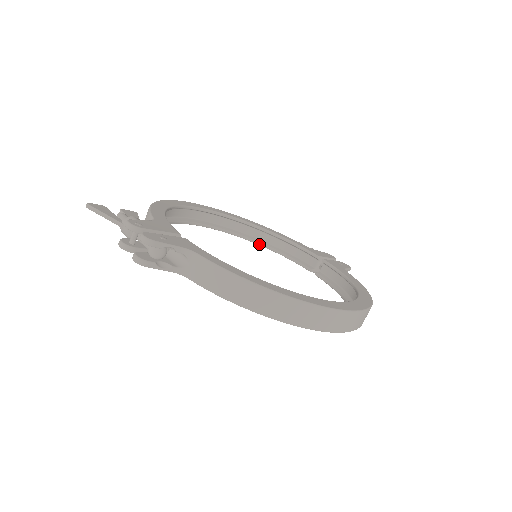
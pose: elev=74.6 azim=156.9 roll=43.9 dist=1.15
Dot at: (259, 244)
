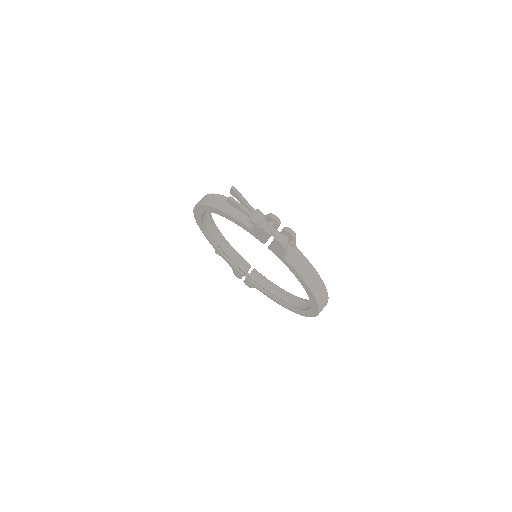
Dot at: (215, 244)
